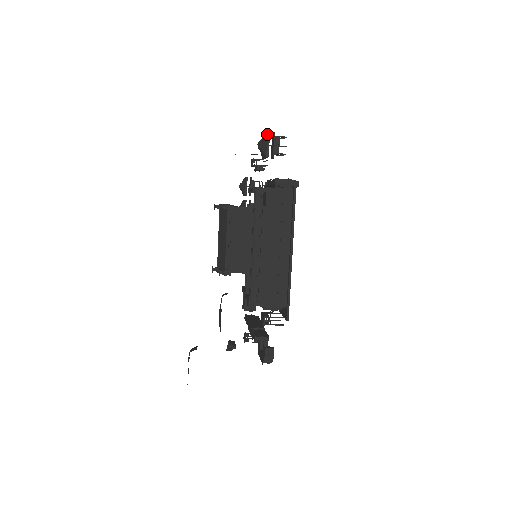
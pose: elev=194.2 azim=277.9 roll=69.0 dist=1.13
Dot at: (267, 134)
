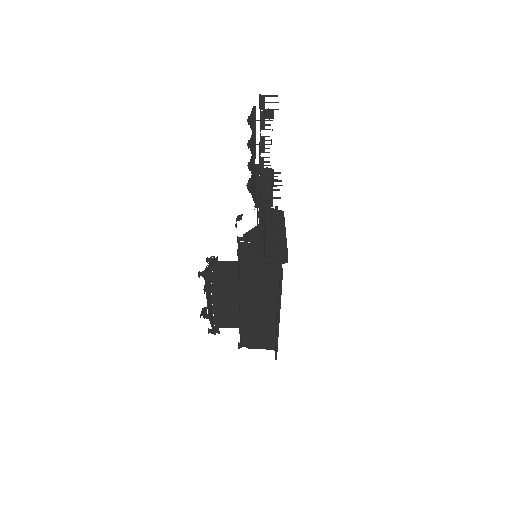
Dot at: (256, 185)
